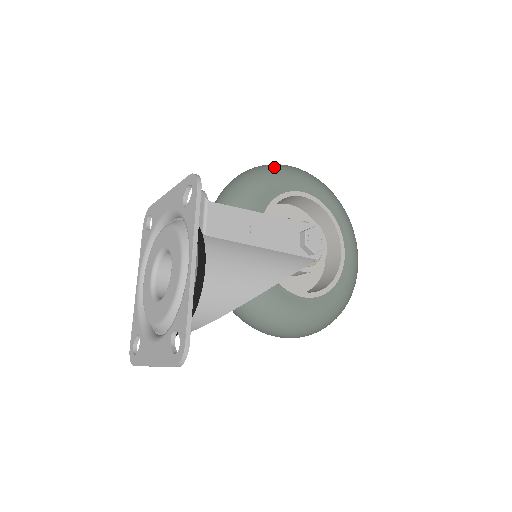
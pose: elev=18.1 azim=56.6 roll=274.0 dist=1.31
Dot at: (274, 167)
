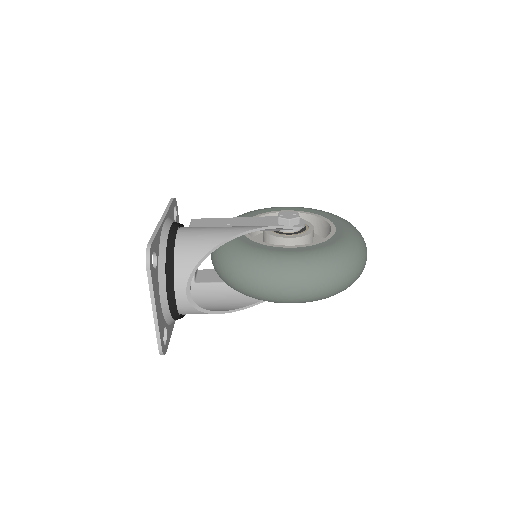
Dot at: occluded
